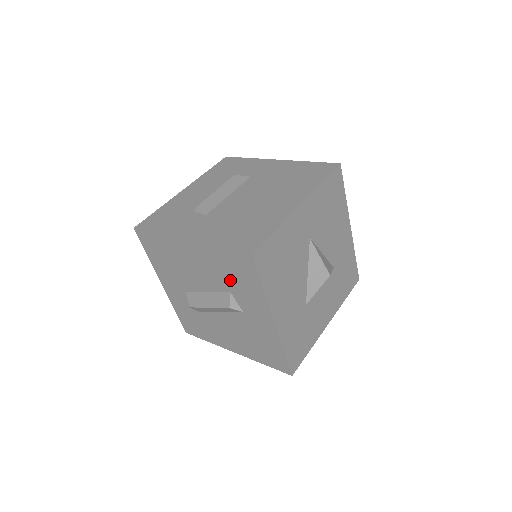
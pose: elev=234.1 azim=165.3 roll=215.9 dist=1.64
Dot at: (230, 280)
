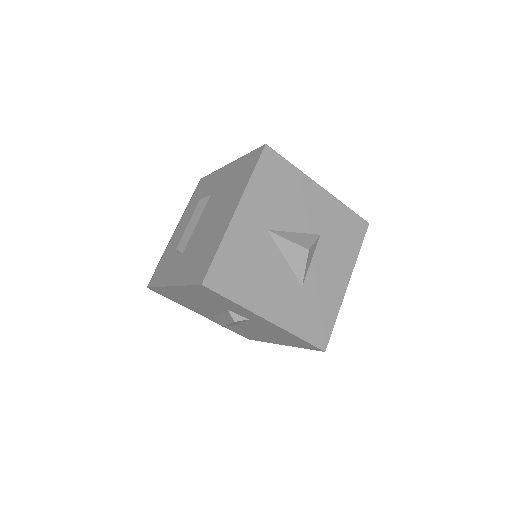
Dot at: (216, 302)
